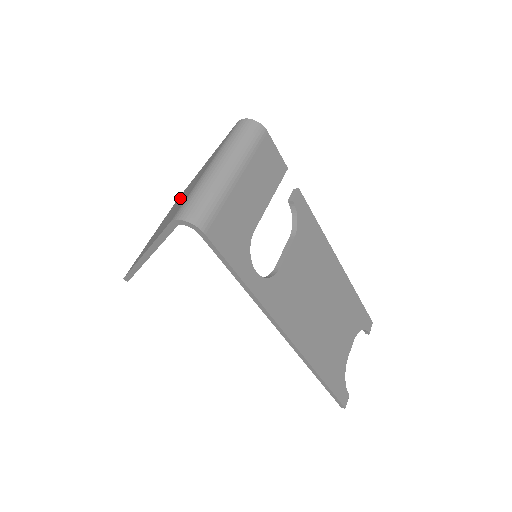
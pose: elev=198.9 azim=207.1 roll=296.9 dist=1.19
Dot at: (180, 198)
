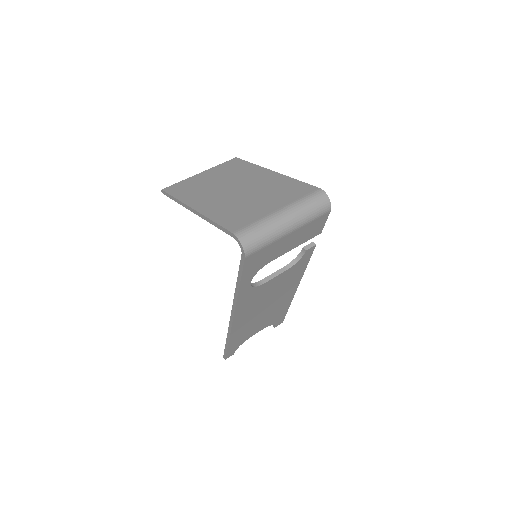
Dot at: (242, 177)
